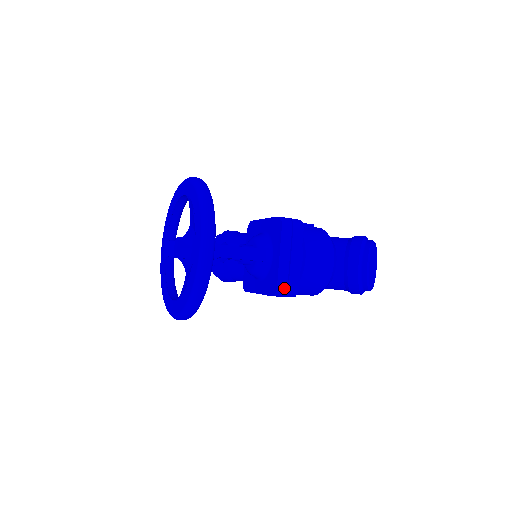
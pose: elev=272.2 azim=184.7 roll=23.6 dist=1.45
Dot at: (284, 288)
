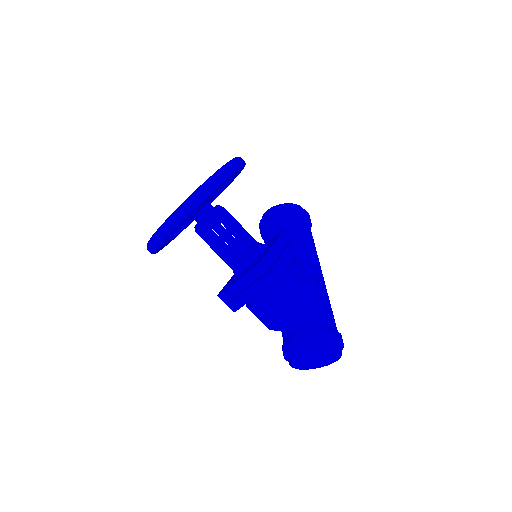
Dot at: (225, 300)
